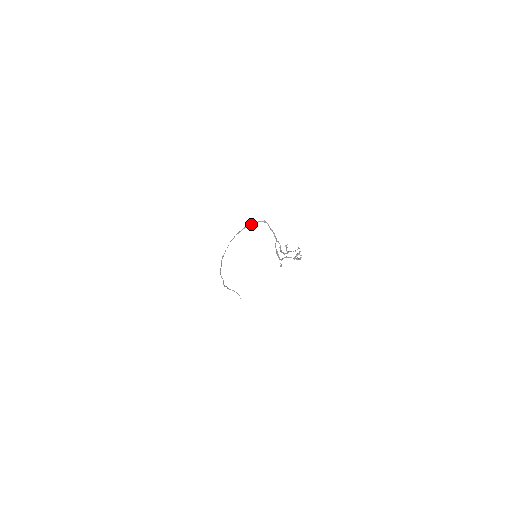
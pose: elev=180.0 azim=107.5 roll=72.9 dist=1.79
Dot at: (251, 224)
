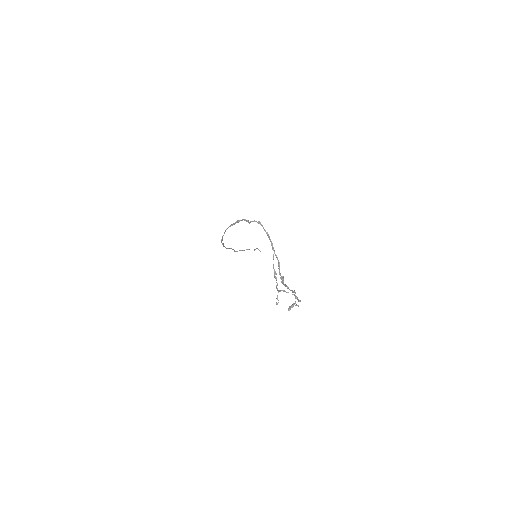
Dot at: (244, 220)
